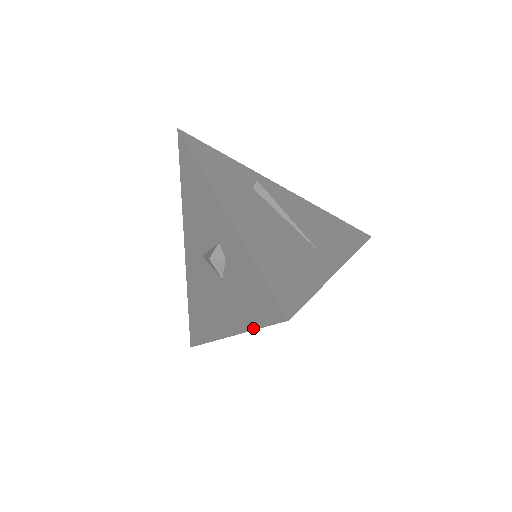
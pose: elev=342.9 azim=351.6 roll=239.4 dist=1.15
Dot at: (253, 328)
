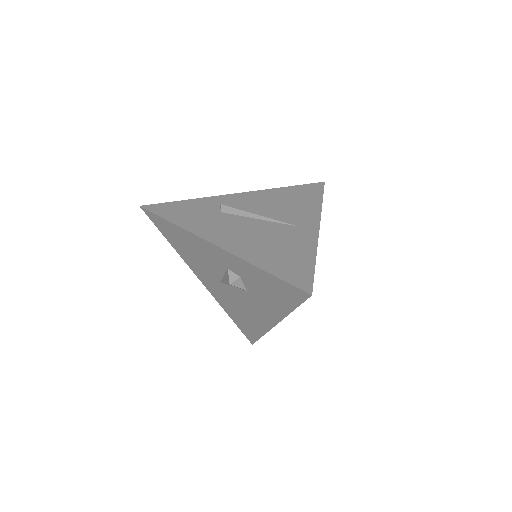
Dot at: (291, 311)
